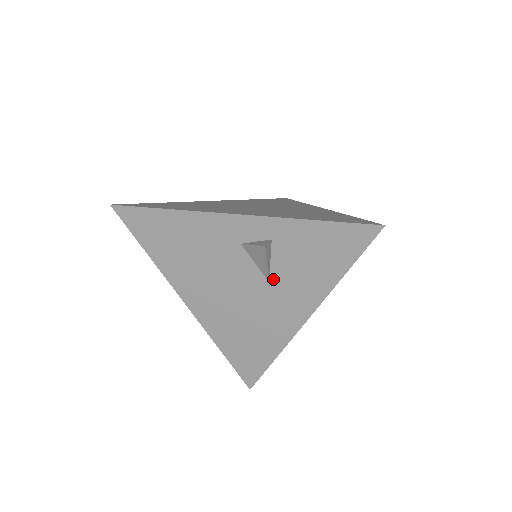
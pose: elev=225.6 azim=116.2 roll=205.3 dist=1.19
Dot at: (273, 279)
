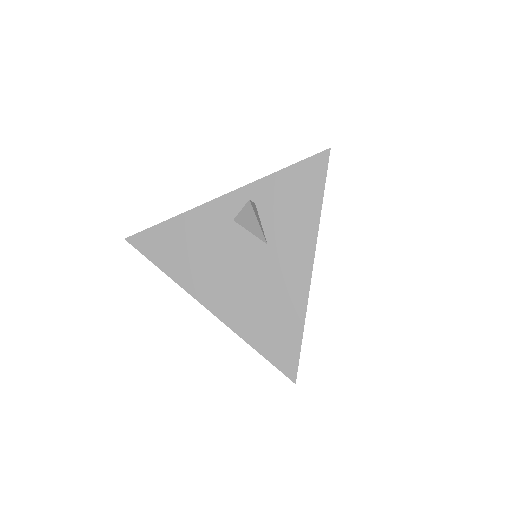
Dot at: (269, 240)
